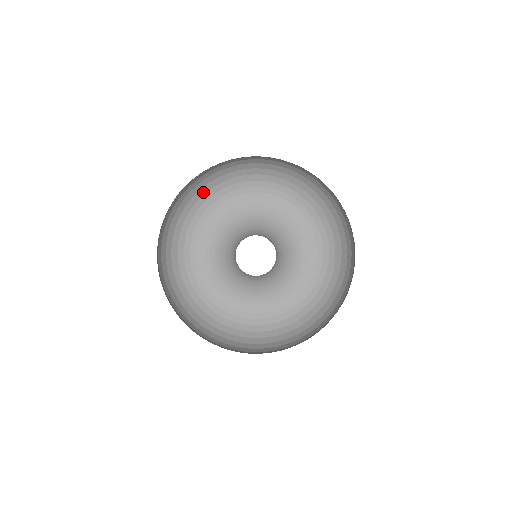
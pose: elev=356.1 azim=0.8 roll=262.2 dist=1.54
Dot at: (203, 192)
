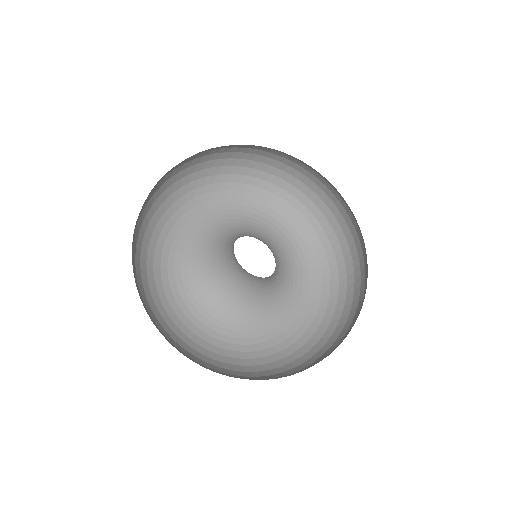
Dot at: (147, 241)
